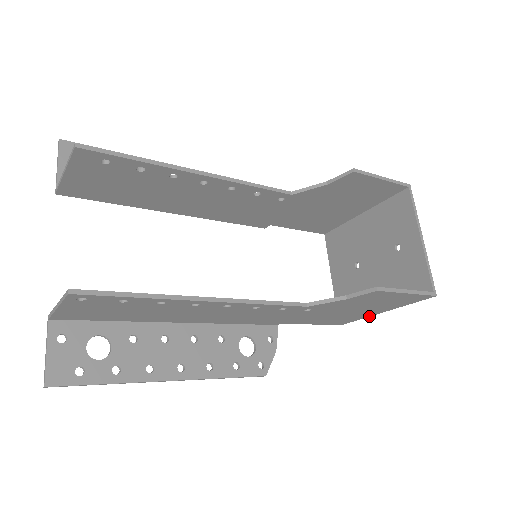
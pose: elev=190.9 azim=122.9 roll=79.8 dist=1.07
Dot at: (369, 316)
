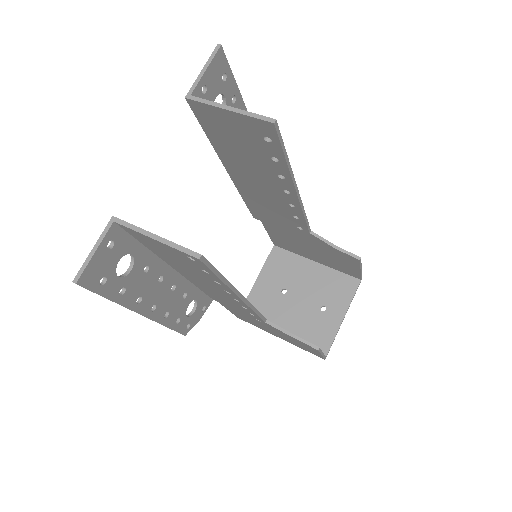
Dot at: (266, 331)
